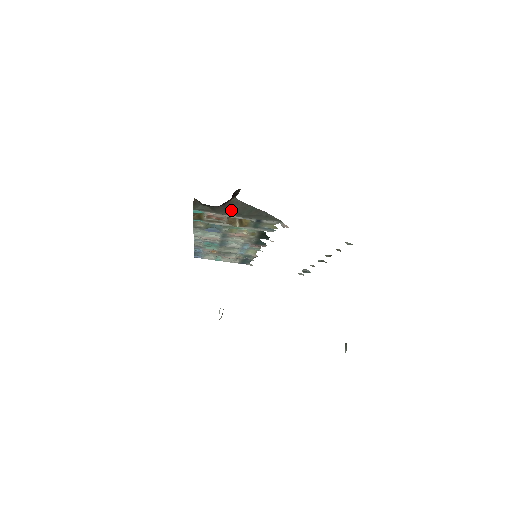
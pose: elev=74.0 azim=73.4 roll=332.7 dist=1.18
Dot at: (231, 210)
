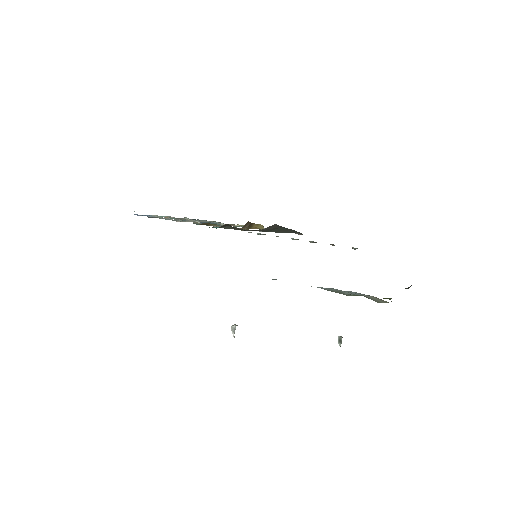
Dot at: (260, 230)
